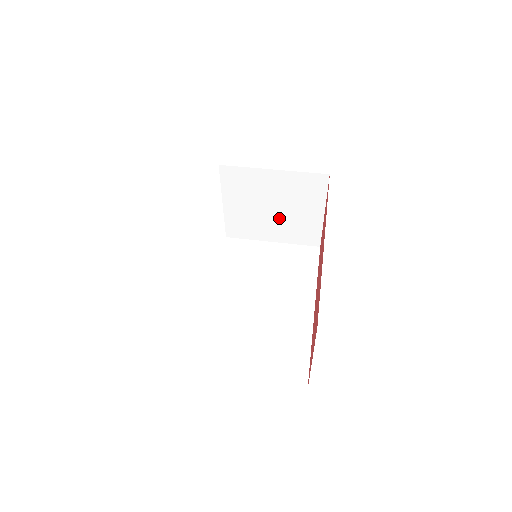
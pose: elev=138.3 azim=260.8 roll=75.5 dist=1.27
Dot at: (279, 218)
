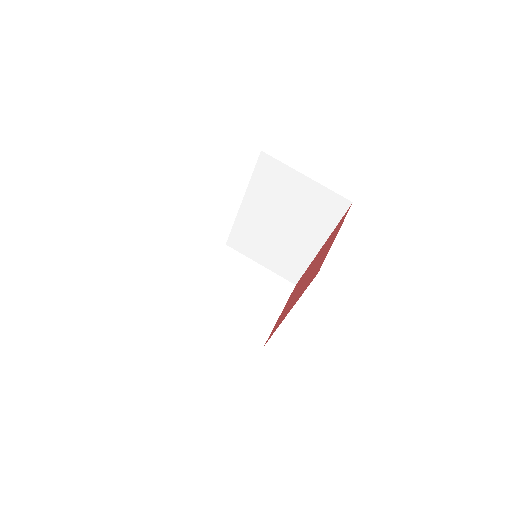
Dot at: occluded
